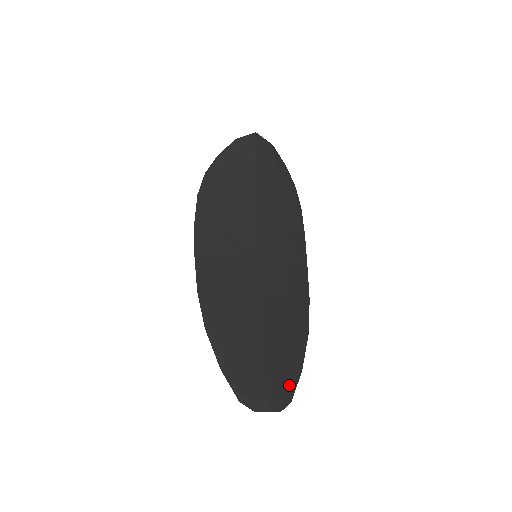
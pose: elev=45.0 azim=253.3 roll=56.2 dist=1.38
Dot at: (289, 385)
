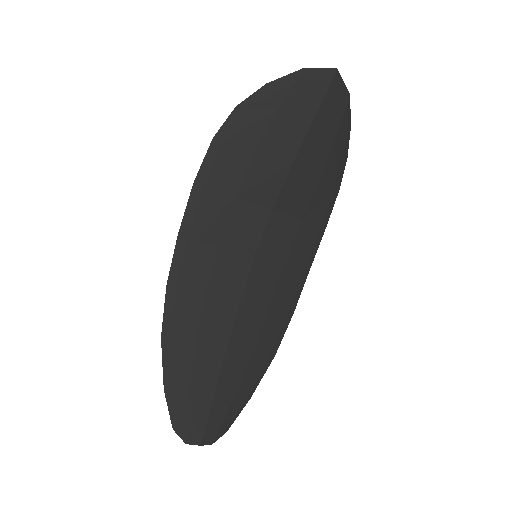
Dot at: (231, 416)
